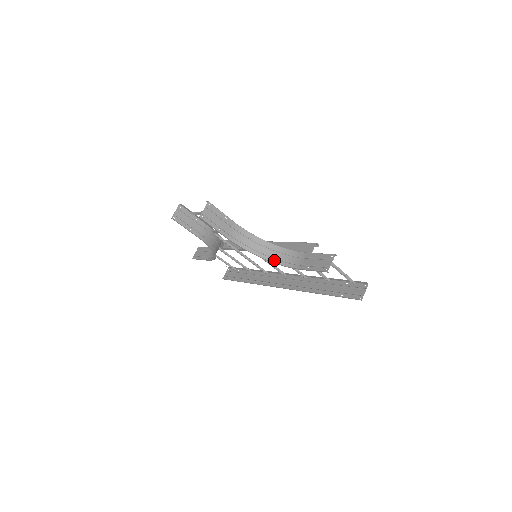
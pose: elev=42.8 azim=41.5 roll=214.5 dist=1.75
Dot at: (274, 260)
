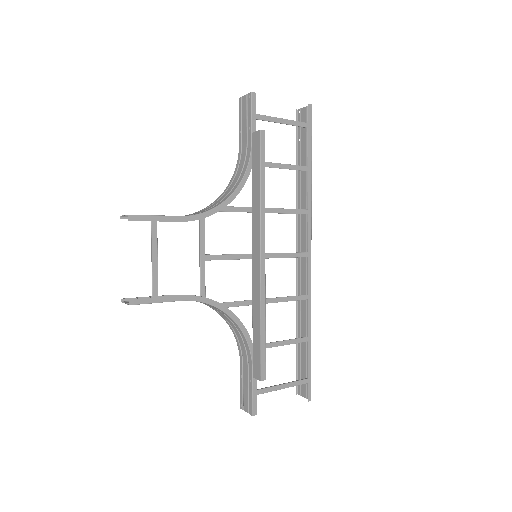
Dot at: (230, 327)
